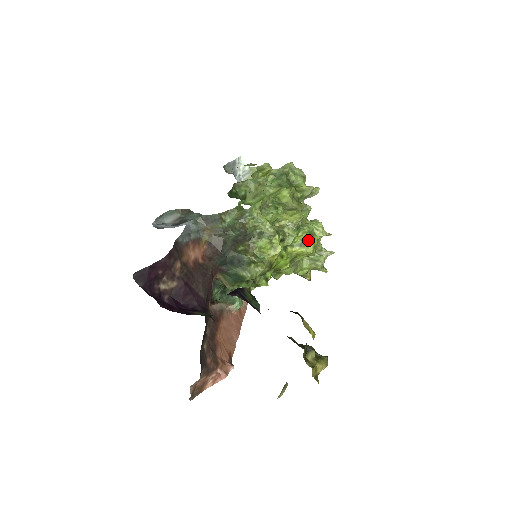
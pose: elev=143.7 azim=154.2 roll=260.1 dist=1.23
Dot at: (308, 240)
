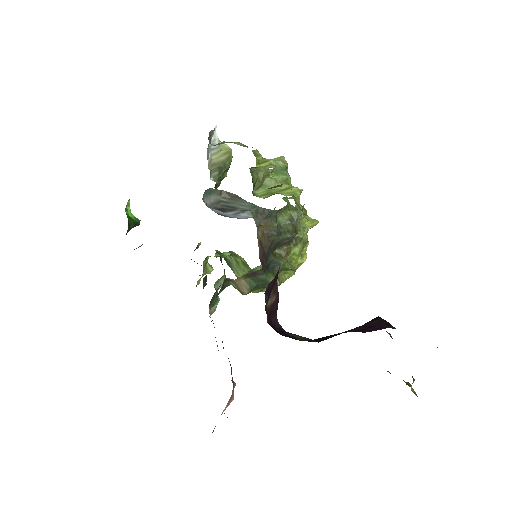
Dot at: occluded
